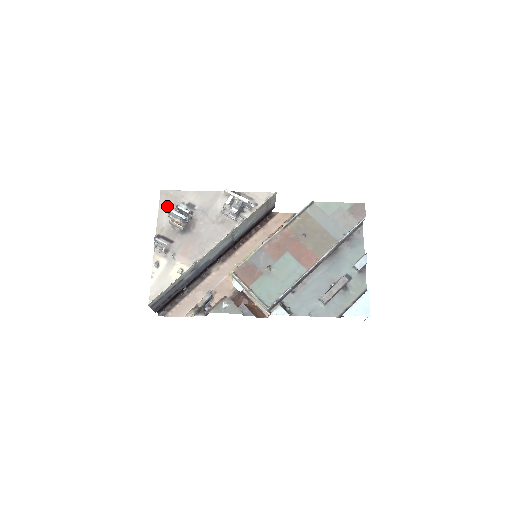
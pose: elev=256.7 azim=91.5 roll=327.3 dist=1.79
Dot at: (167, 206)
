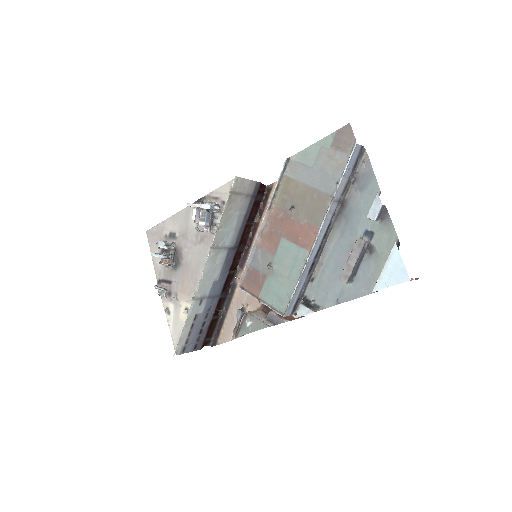
Dot at: (155, 246)
